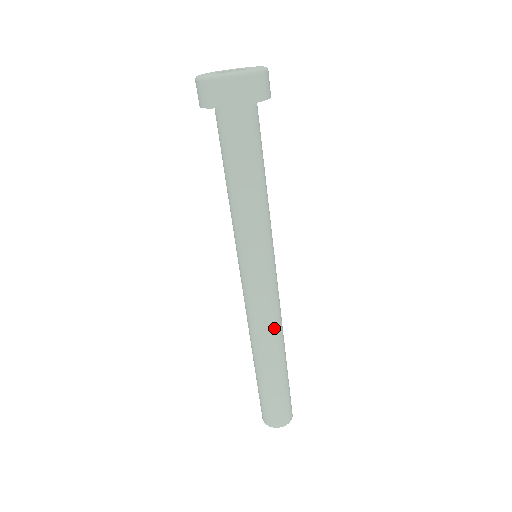
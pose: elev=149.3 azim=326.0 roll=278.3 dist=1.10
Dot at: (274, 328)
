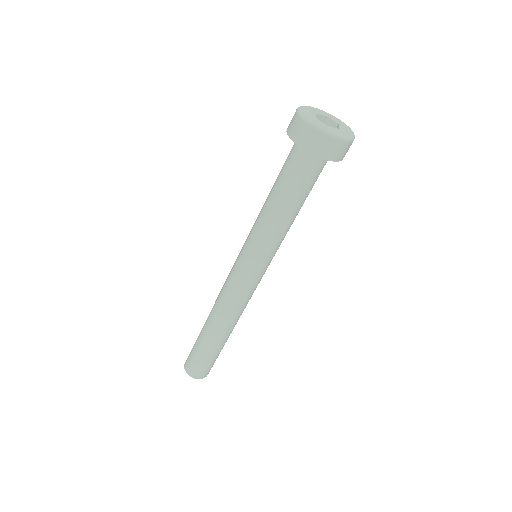
Dot at: (243, 310)
